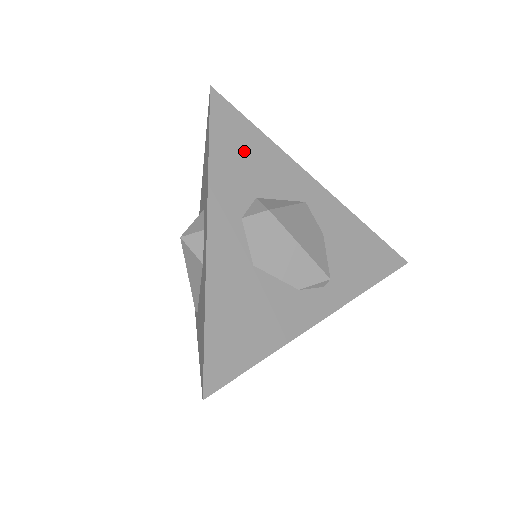
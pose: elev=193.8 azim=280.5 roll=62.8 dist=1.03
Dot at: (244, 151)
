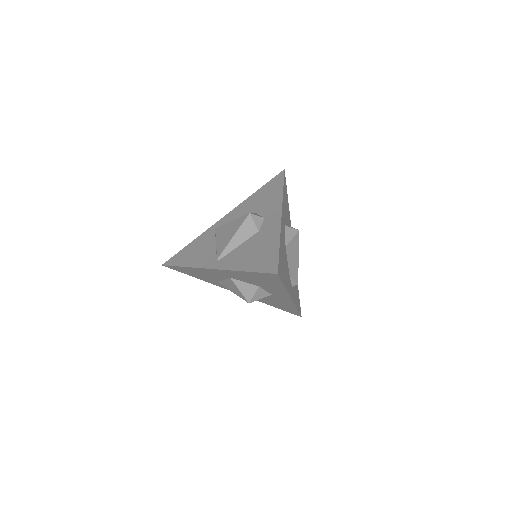
Dot at: occluded
